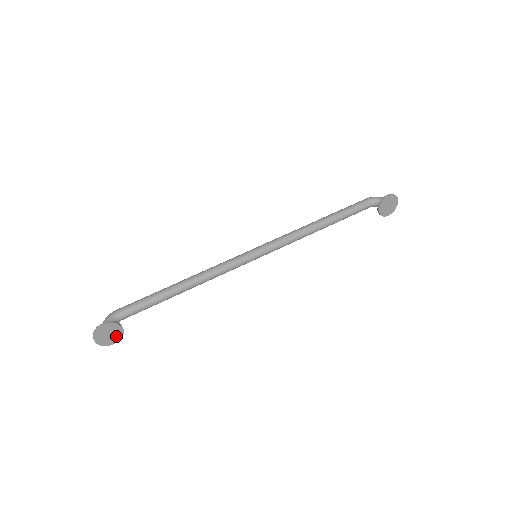
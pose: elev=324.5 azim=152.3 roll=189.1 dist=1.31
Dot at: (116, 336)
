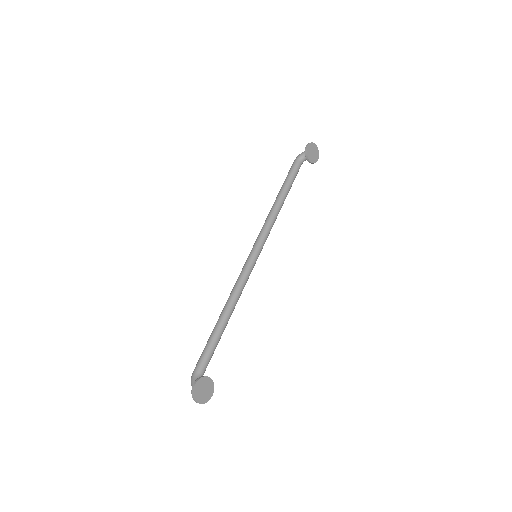
Dot at: (209, 388)
